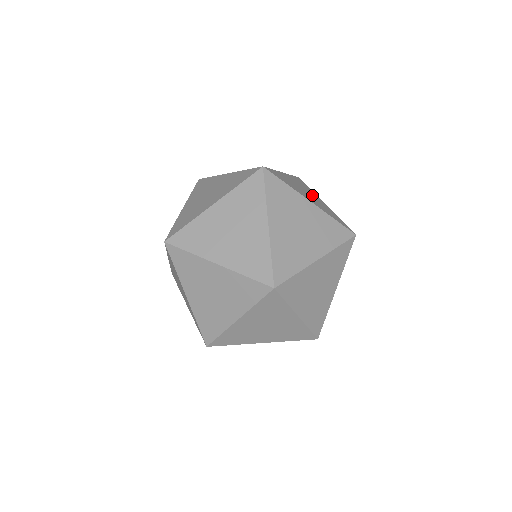
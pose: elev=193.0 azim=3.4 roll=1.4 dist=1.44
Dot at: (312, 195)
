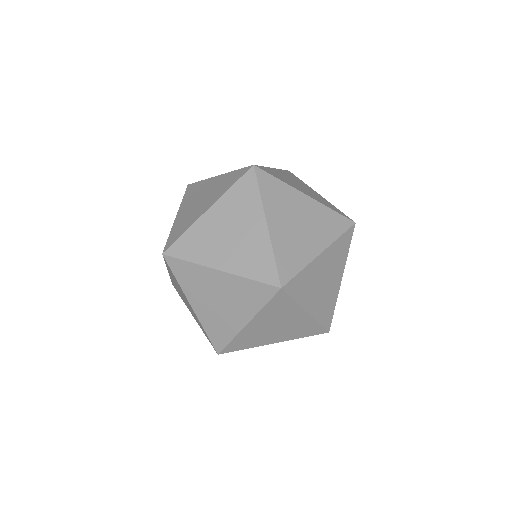
Dot at: occluded
